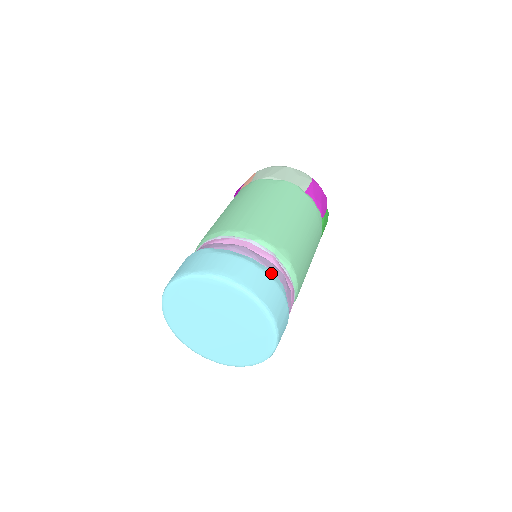
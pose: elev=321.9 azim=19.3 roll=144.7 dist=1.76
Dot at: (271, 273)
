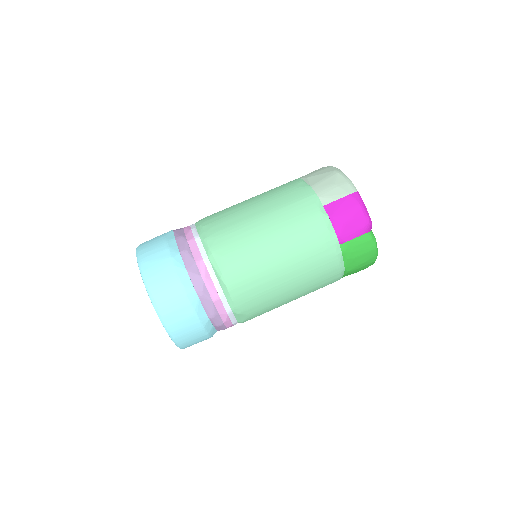
Dot at: (184, 274)
